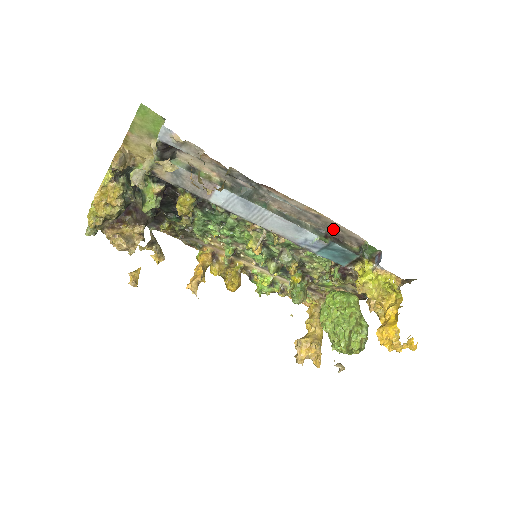
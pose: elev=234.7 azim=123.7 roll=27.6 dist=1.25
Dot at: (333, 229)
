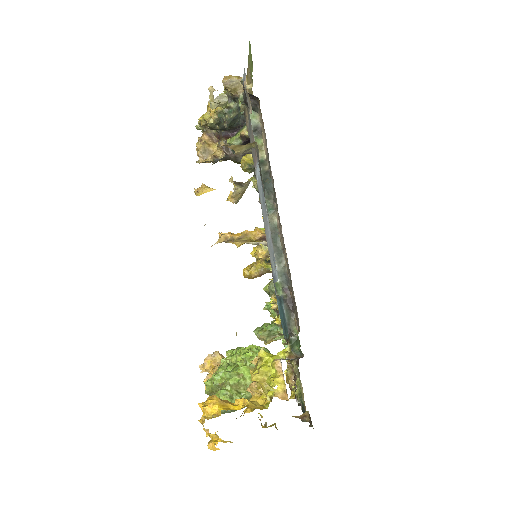
Dot at: (292, 289)
